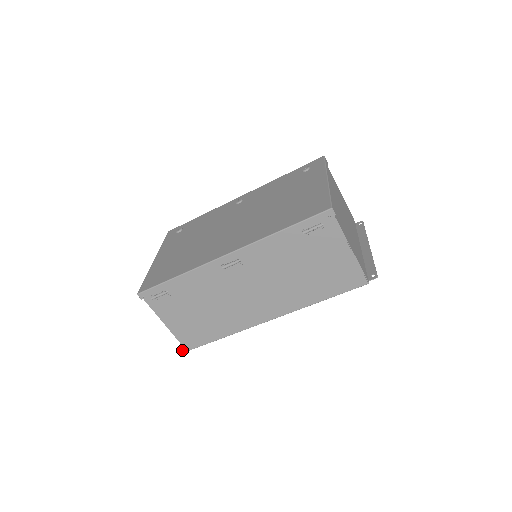
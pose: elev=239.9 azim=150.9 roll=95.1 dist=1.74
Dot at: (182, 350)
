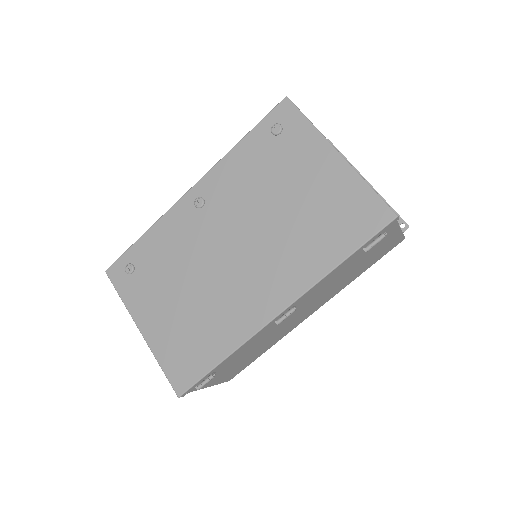
Dot at: occluded
